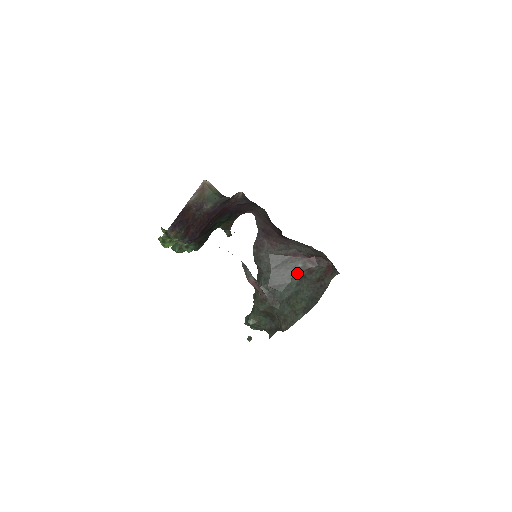
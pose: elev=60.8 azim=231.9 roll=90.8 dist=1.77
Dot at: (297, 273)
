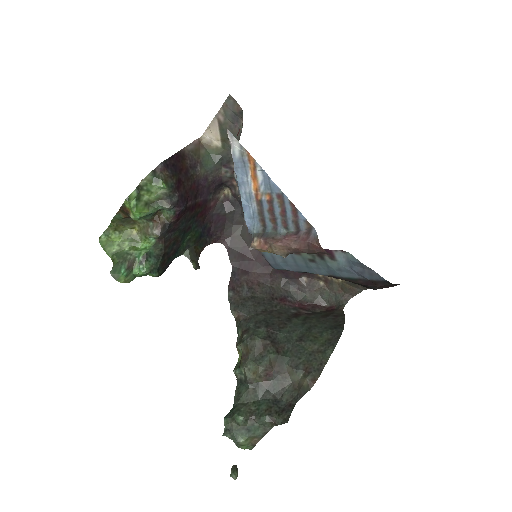
Dot at: (295, 316)
